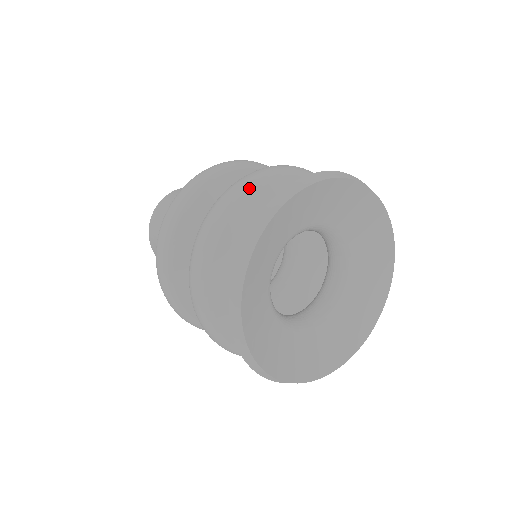
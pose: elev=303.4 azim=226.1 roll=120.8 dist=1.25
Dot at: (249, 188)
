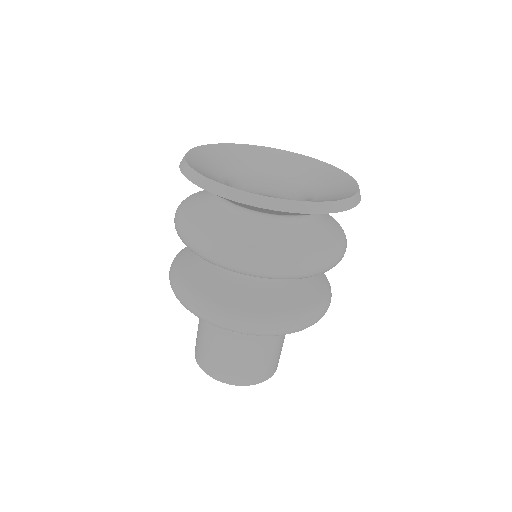
Dot at: (180, 210)
